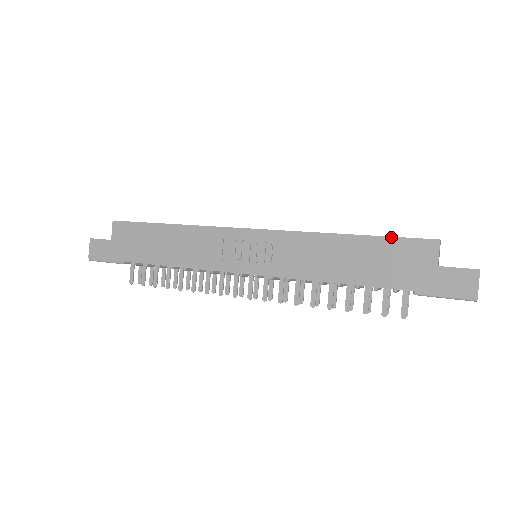
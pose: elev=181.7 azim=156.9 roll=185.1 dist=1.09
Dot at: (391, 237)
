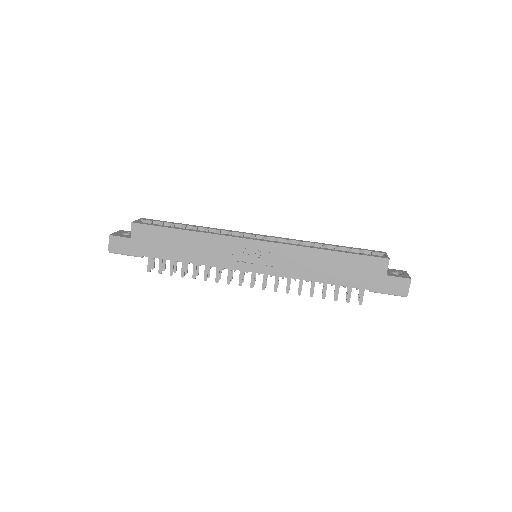
Dot at: (358, 255)
